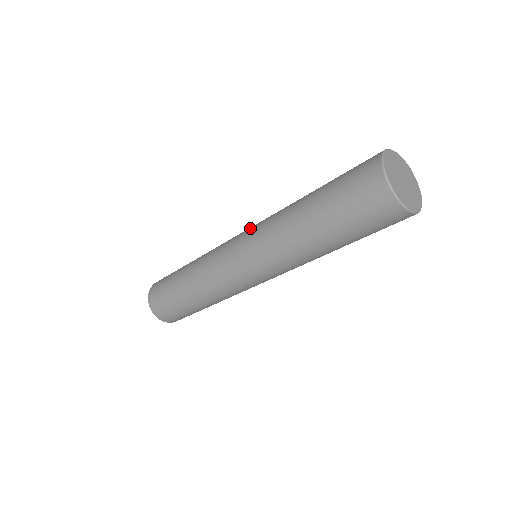
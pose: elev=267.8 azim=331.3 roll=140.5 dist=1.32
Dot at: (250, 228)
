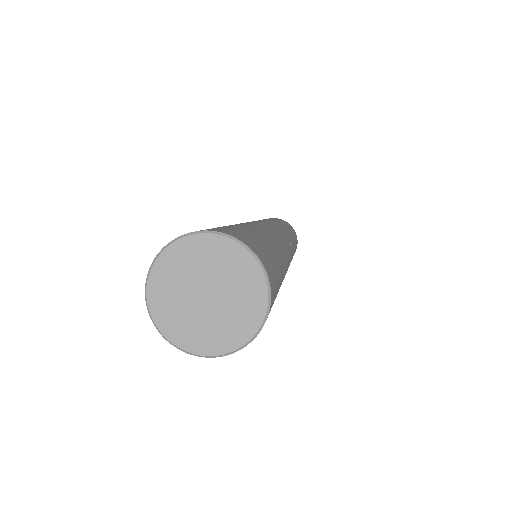
Dot at: occluded
